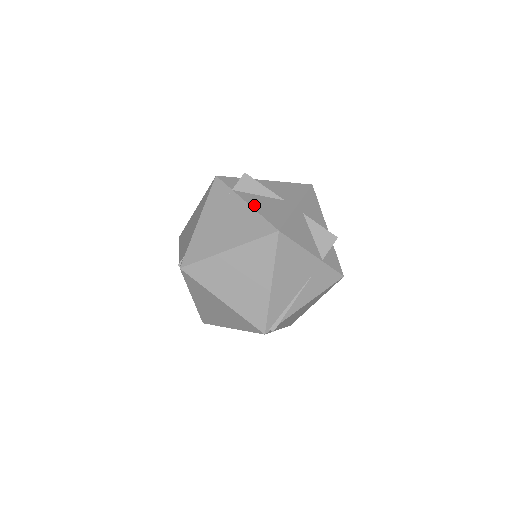
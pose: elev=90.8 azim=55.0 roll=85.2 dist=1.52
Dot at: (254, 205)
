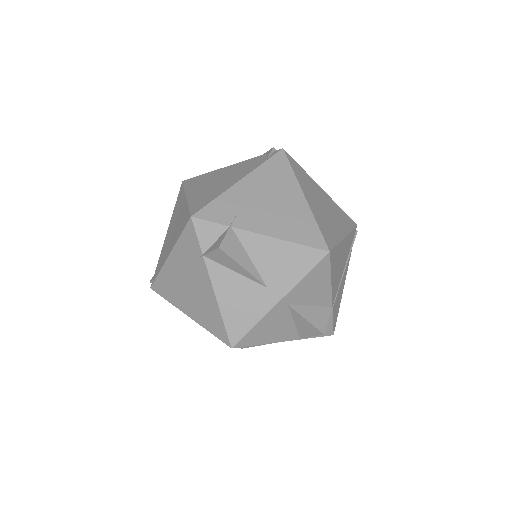
Dot at: (220, 294)
